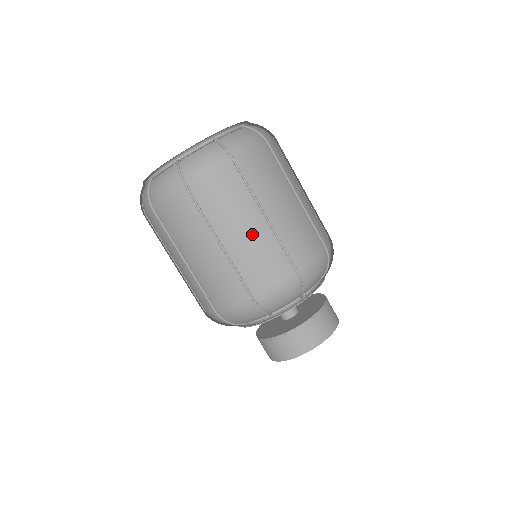
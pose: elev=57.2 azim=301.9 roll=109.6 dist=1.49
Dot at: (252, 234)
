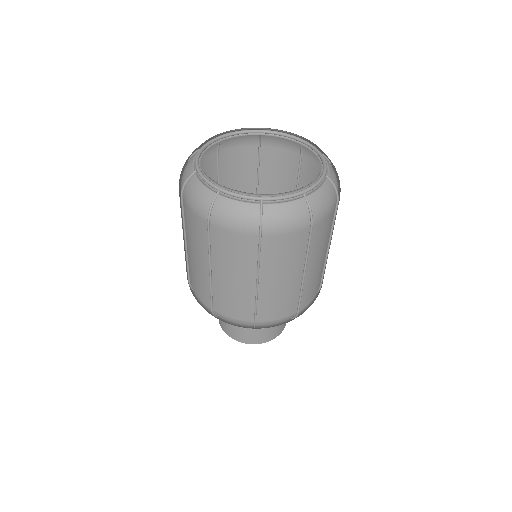
Dot at: (287, 283)
